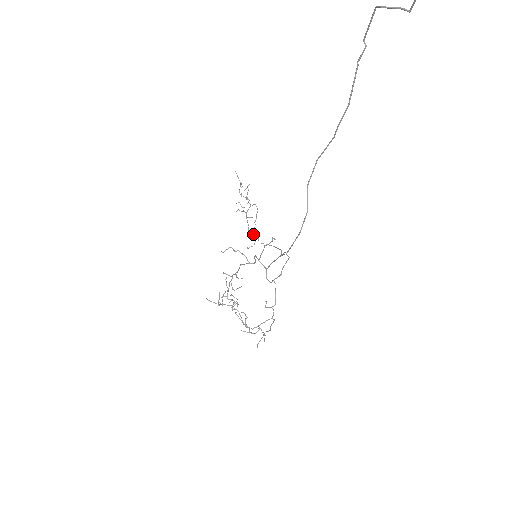
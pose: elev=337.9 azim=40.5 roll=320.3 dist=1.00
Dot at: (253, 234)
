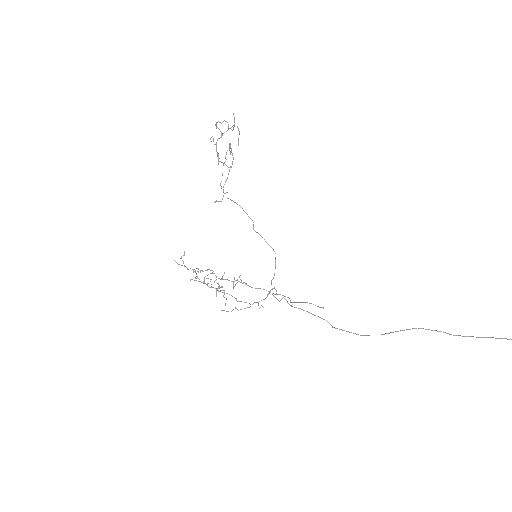
Dot at: (223, 187)
